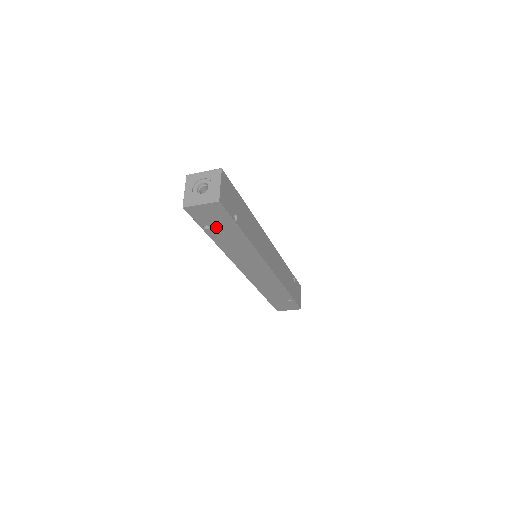
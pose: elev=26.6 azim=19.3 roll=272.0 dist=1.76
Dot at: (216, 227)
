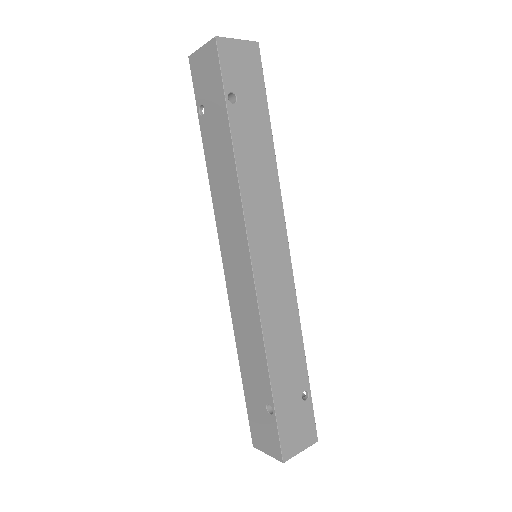
Dot at: (209, 111)
